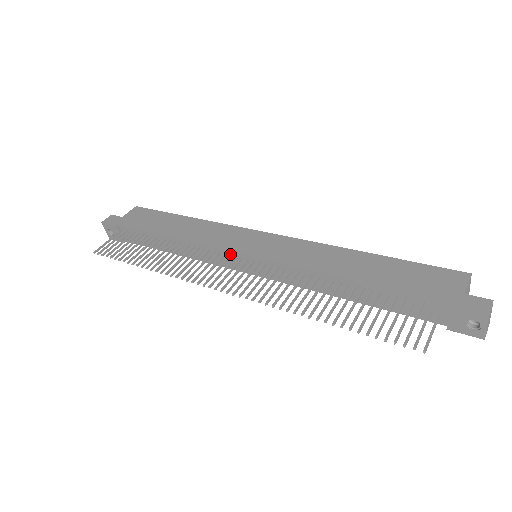
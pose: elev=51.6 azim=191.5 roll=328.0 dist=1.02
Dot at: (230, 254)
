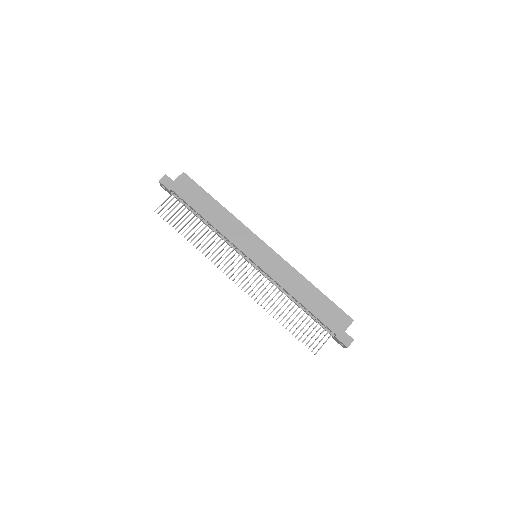
Dot at: (242, 252)
